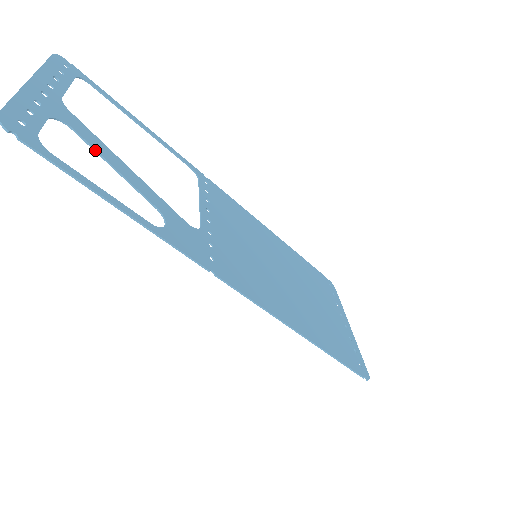
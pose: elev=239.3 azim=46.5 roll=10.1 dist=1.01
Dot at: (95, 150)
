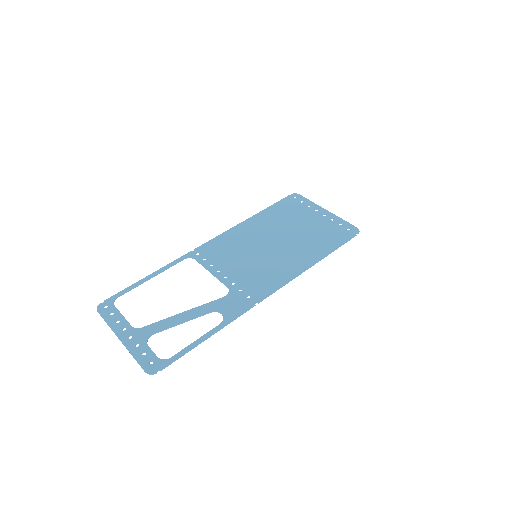
Dot at: occluded
